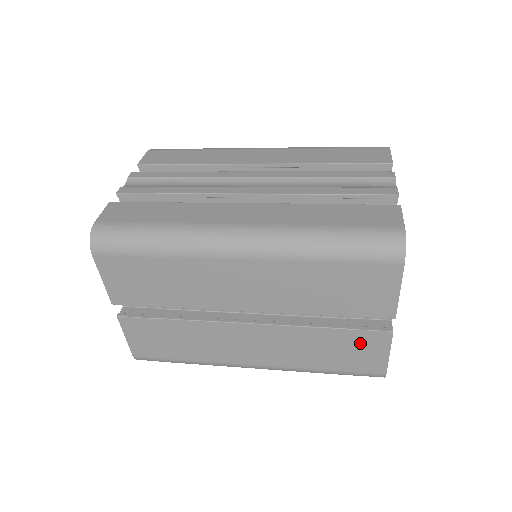
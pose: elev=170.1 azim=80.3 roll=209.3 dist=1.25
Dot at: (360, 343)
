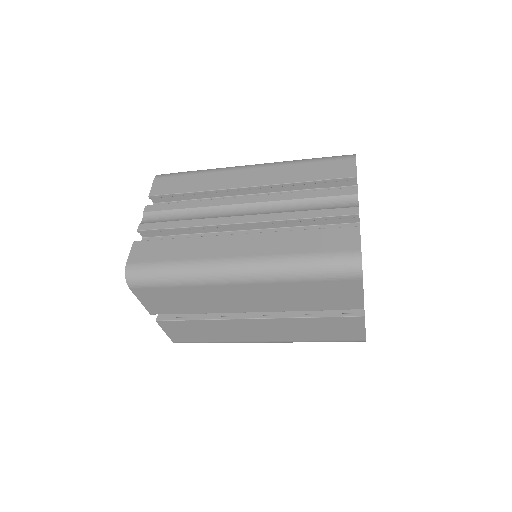
Dot at: (341, 324)
